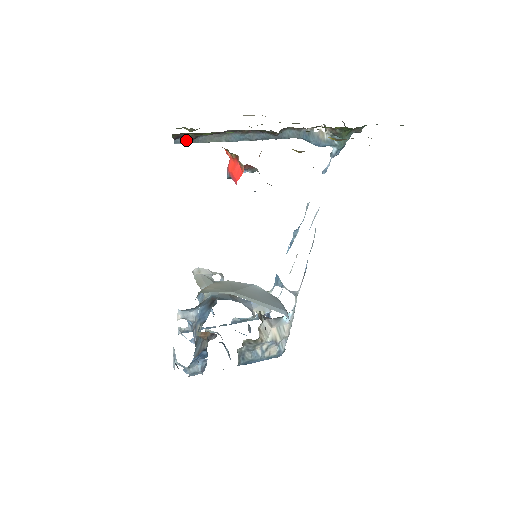
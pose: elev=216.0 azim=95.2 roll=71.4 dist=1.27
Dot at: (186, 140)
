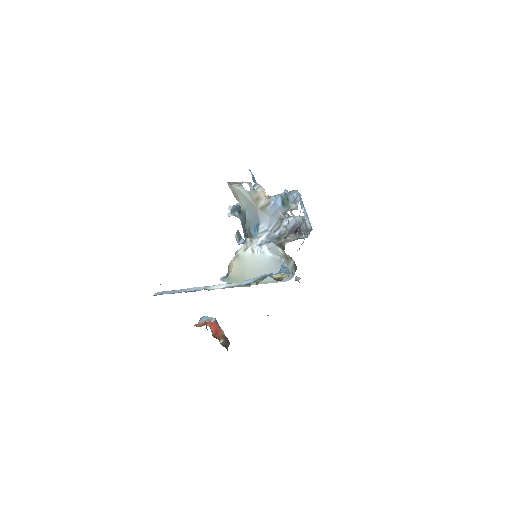
Dot at: occluded
